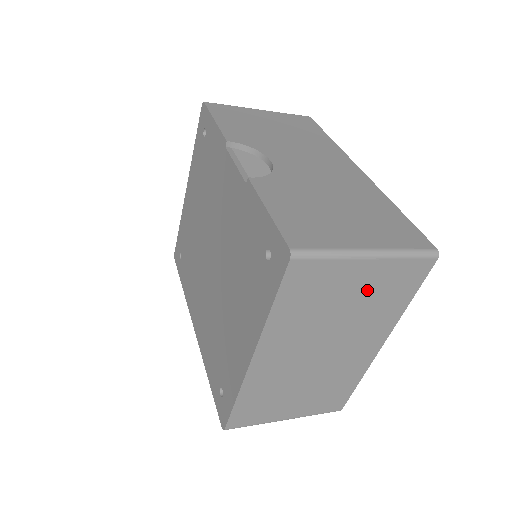
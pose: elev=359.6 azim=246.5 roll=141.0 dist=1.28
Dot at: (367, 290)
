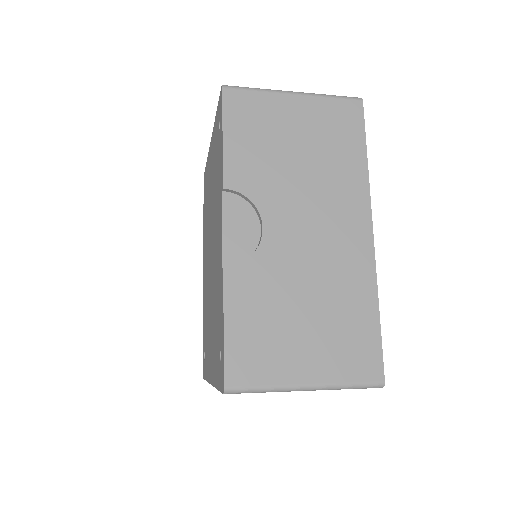
Dot at: occluded
